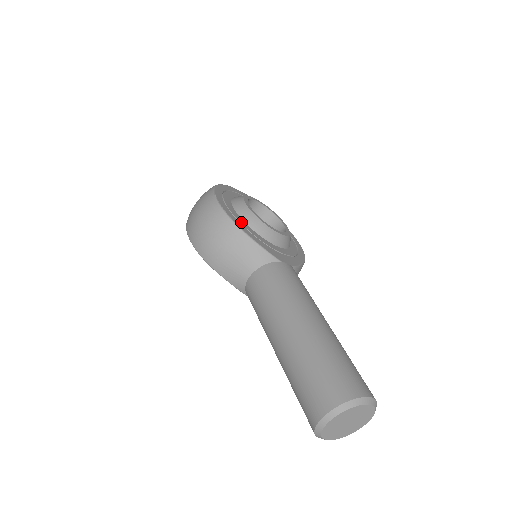
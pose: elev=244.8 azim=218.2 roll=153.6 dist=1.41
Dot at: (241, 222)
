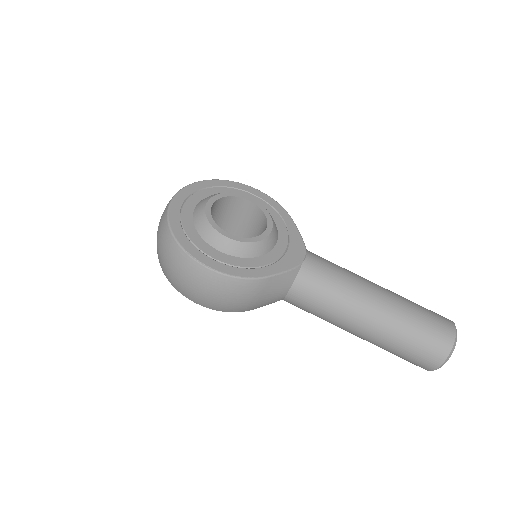
Dot at: (246, 265)
